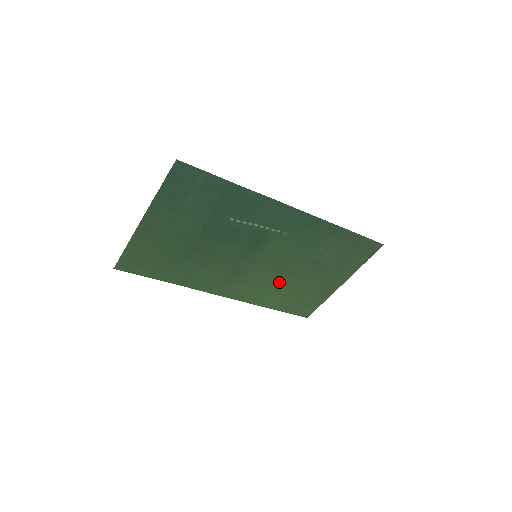
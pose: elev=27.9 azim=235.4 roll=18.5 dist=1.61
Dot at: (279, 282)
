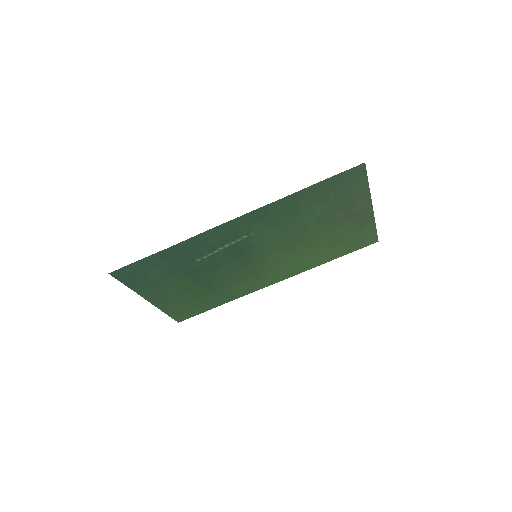
Dot at: (306, 249)
